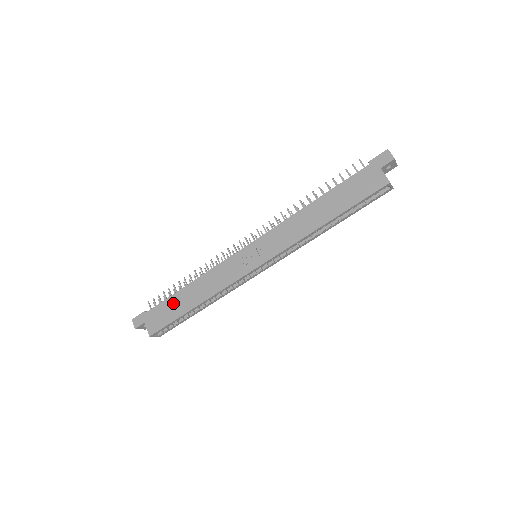
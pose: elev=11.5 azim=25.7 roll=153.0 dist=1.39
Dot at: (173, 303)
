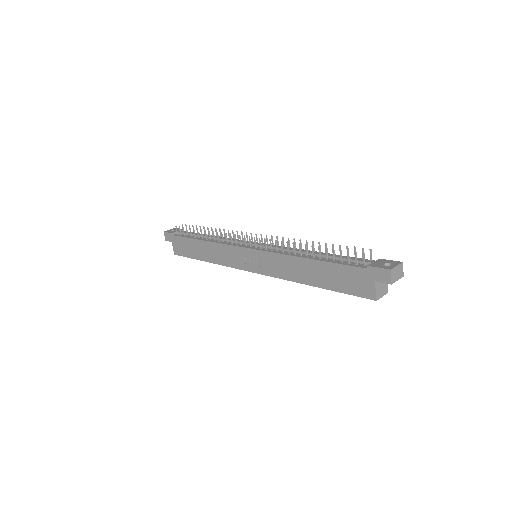
Dot at: (191, 245)
